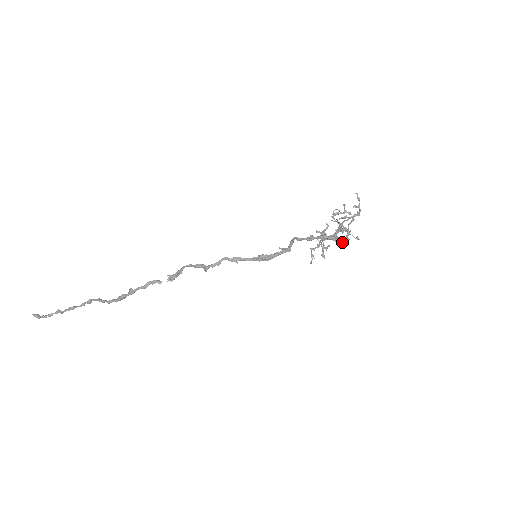
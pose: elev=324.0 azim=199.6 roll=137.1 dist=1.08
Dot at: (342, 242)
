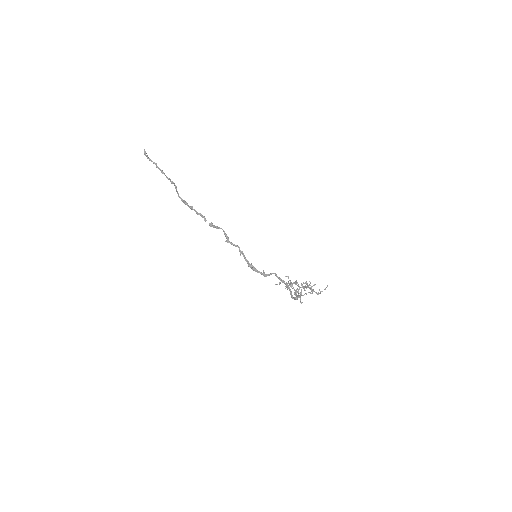
Dot at: (292, 297)
